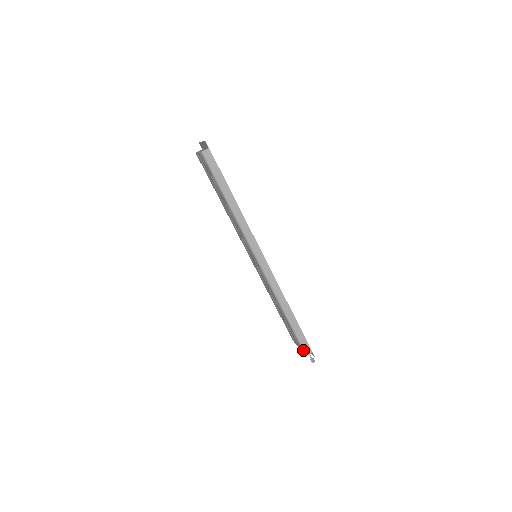
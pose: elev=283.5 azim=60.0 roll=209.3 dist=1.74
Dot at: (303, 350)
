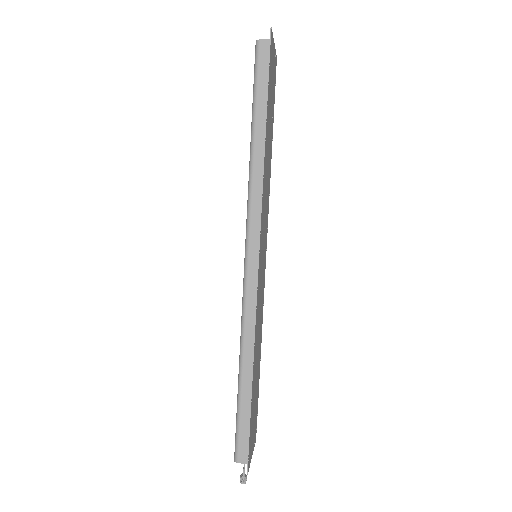
Dot at: (235, 449)
